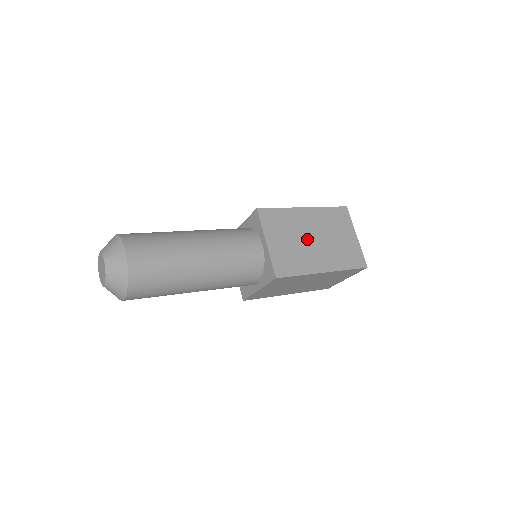
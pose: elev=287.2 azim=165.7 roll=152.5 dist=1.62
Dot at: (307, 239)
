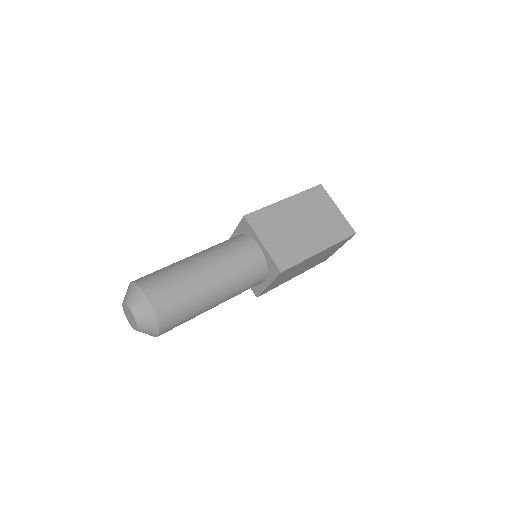
Dot at: (296, 227)
